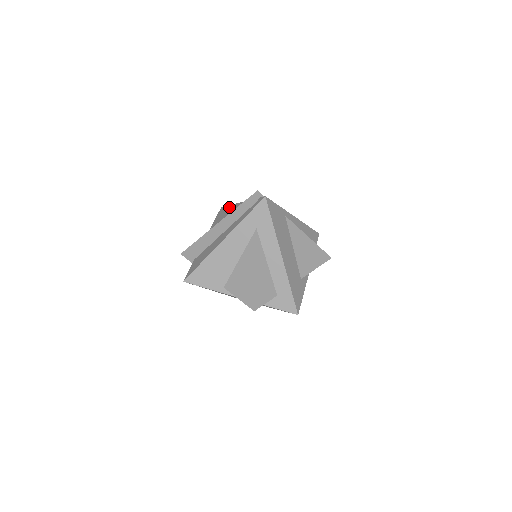
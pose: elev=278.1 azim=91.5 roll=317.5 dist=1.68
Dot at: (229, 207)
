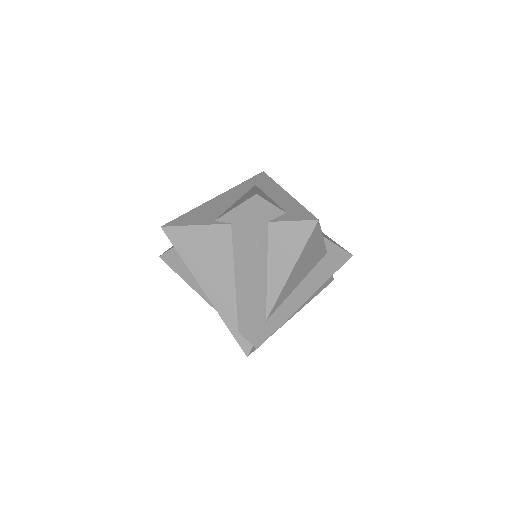
Dot at: occluded
